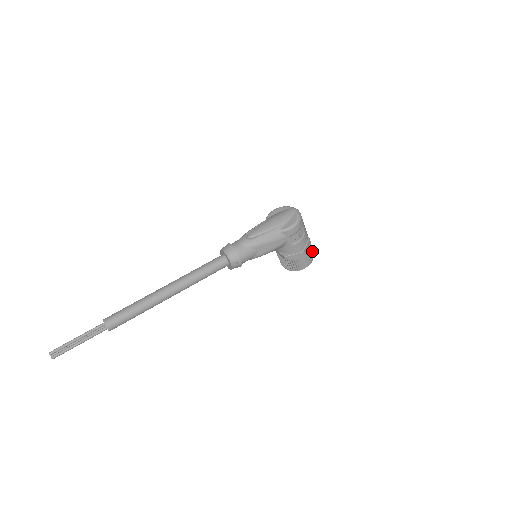
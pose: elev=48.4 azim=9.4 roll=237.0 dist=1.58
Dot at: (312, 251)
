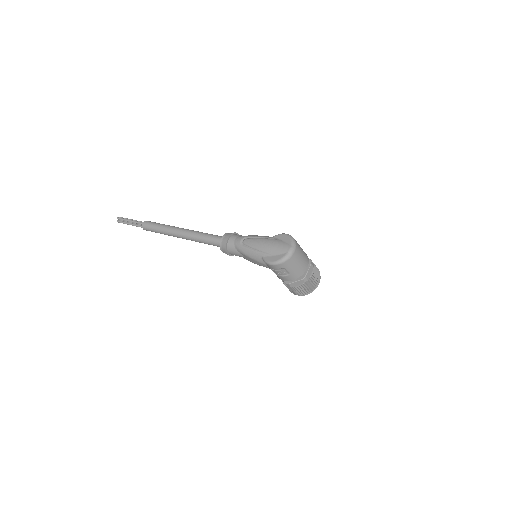
Dot at: (308, 288)
